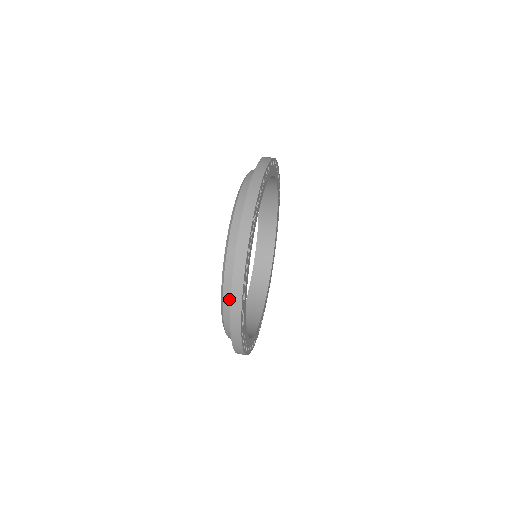
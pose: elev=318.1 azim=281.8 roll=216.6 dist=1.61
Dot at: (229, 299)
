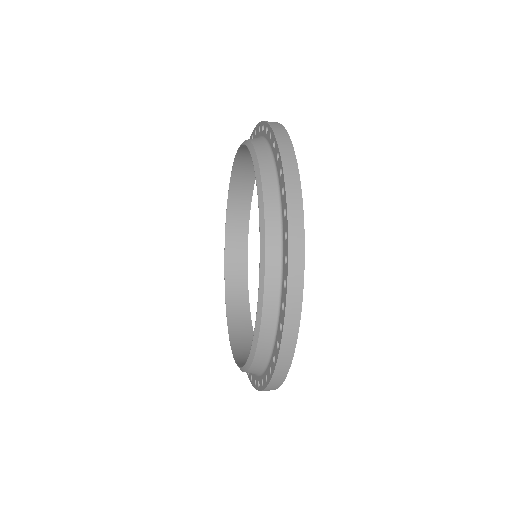
Dot at: (275, 272)
